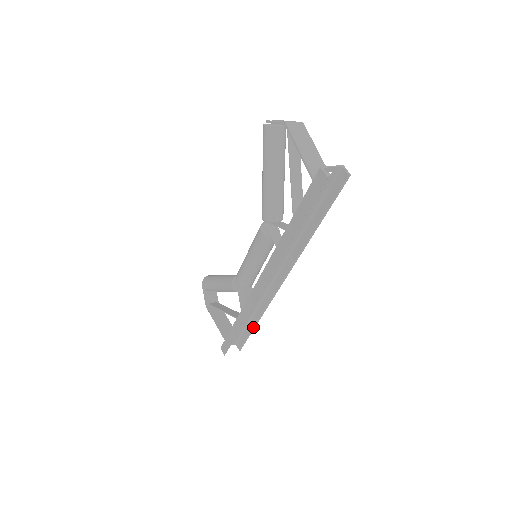
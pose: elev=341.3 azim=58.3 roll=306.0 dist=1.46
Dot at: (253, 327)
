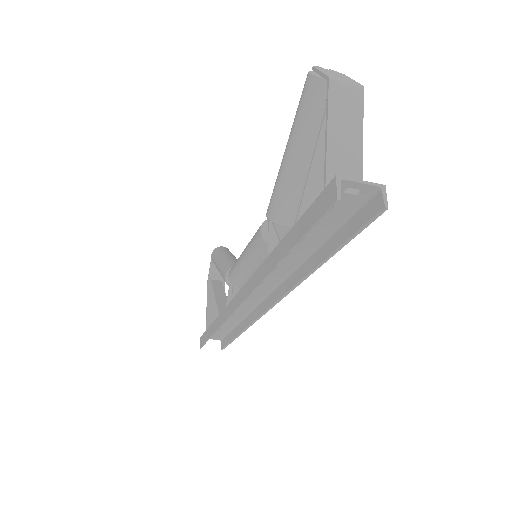
Dot at: (236, 335)
